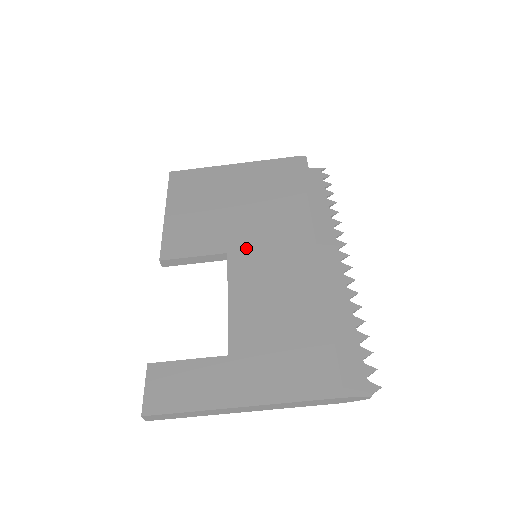
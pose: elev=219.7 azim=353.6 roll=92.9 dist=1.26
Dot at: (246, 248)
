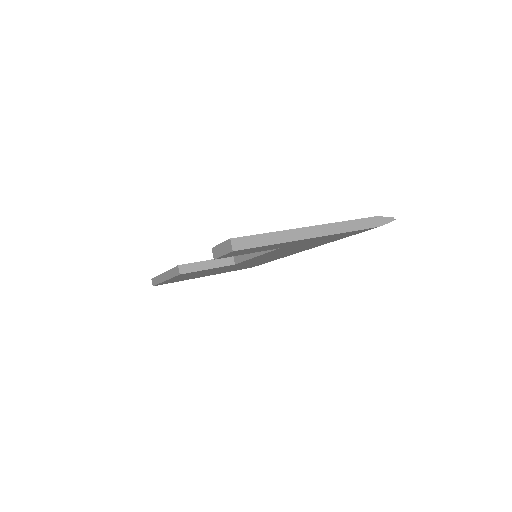
Dot at: occluded
